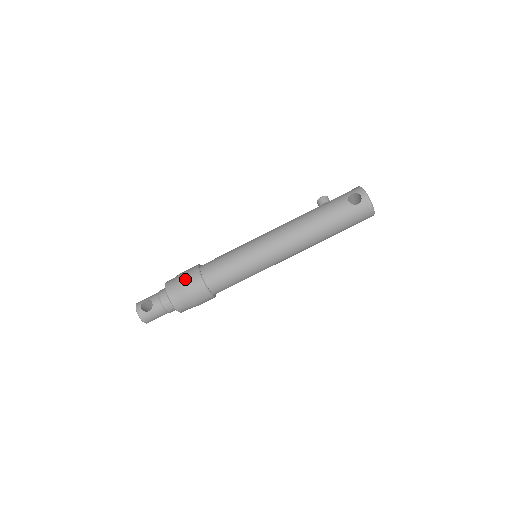
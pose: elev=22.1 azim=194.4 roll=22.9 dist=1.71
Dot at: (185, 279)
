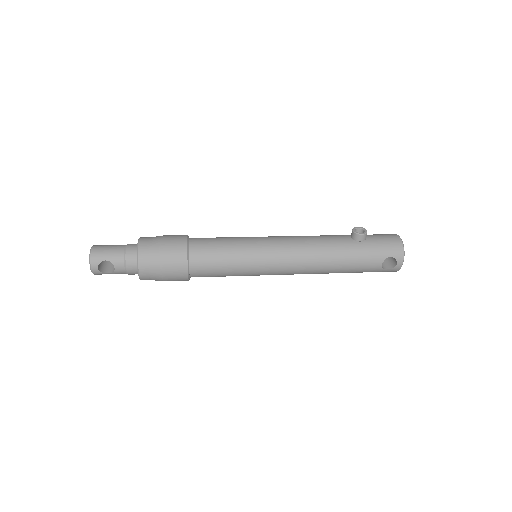
Dot at: (167, 269)
